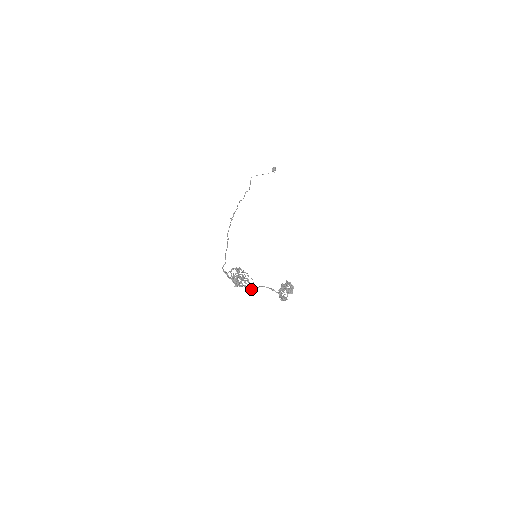
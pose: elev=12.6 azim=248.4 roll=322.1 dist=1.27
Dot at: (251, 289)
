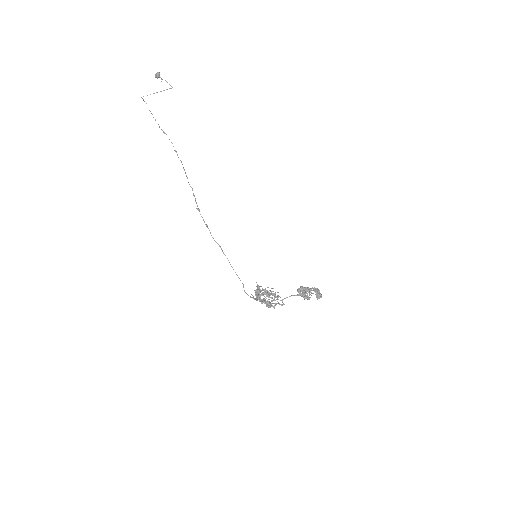
Dot at: (282, 304)
